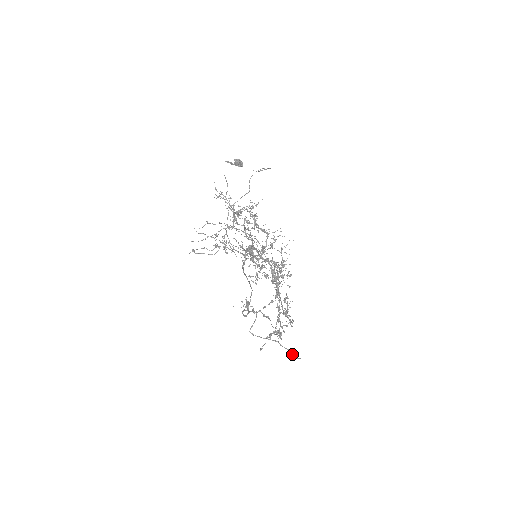
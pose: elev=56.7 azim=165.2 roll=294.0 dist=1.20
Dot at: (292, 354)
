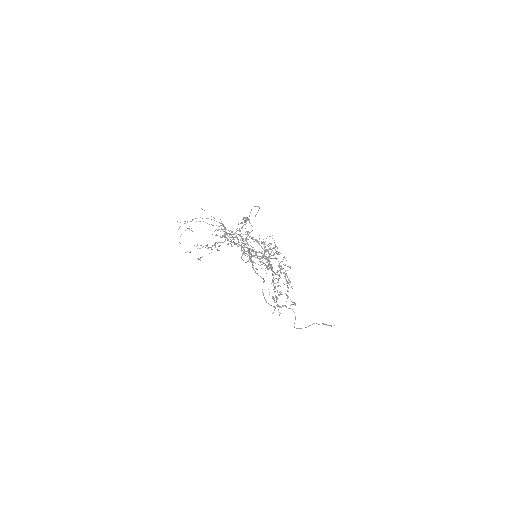
Dot at: (327, 325)
